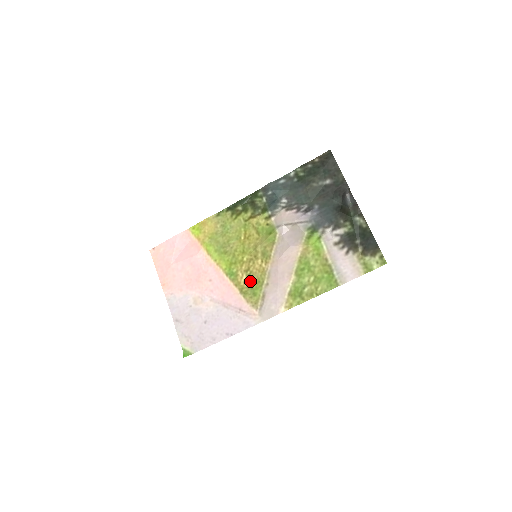
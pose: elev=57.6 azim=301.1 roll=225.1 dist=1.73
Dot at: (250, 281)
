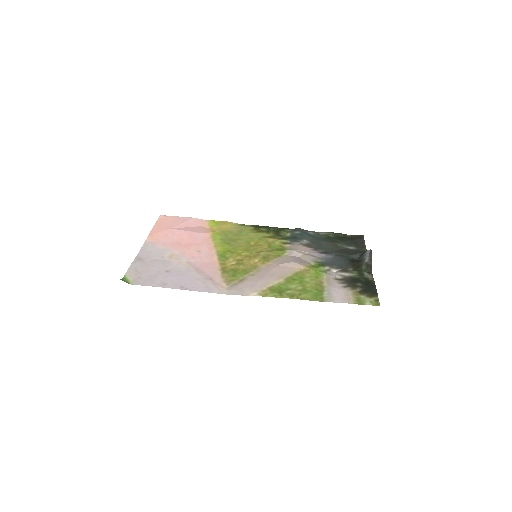
Dot at: (237, 267)
